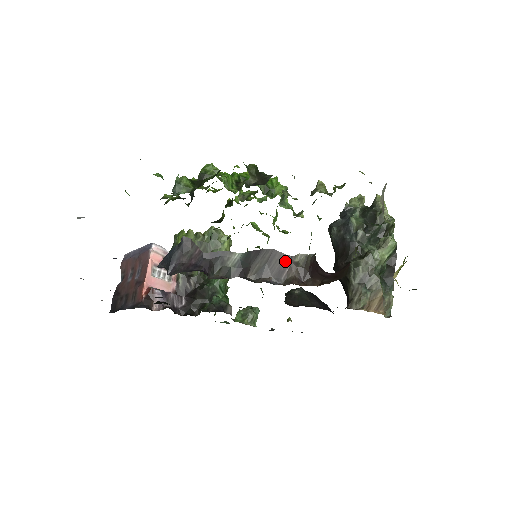
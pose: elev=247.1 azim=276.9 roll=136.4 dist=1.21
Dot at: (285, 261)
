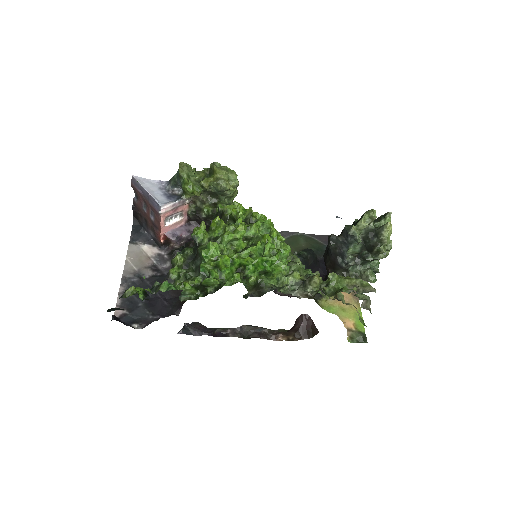
Dot at: (270, 329)
